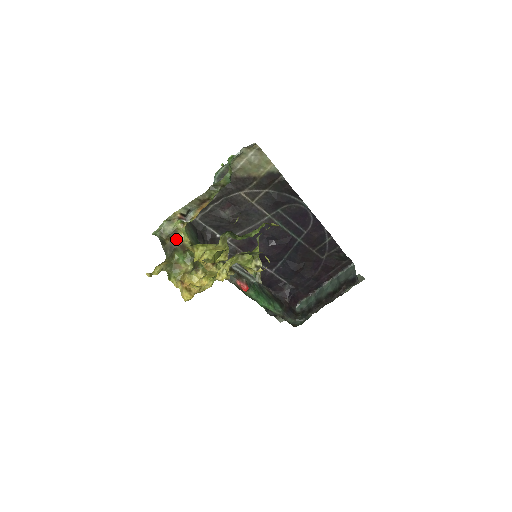
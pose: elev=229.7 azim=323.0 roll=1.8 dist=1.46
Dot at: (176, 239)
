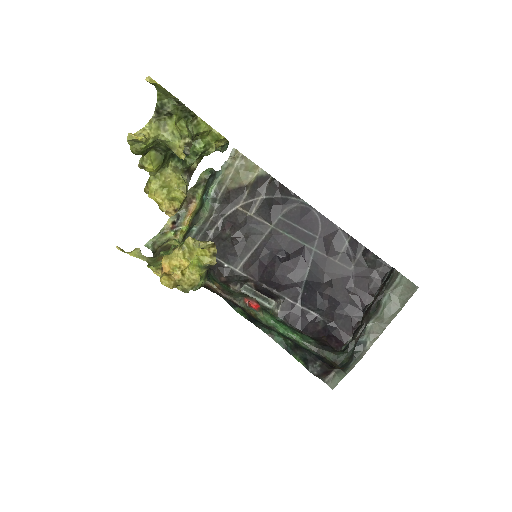
Dot at: (166, 245)
